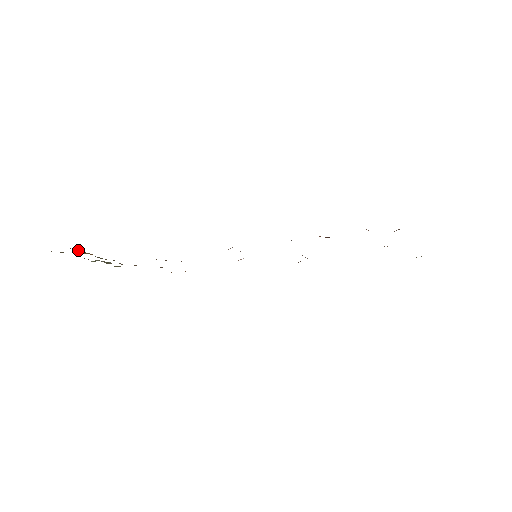
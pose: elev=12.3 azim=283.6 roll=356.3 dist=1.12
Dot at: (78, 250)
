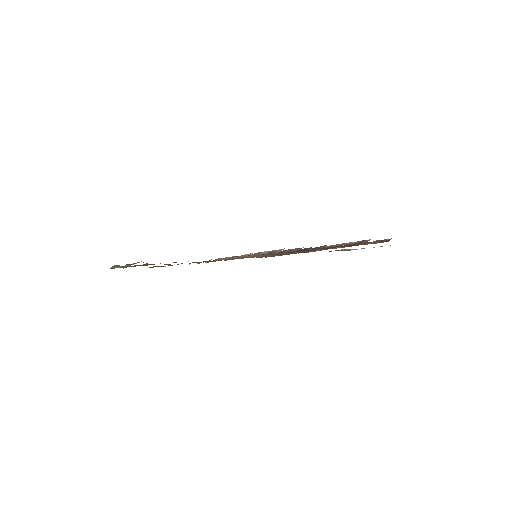
Dot at: (141, 261)
